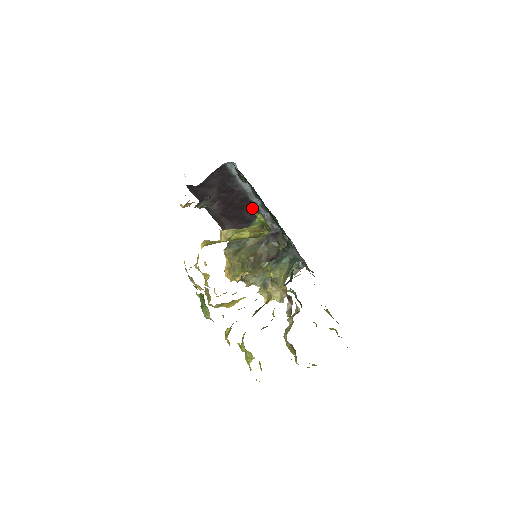
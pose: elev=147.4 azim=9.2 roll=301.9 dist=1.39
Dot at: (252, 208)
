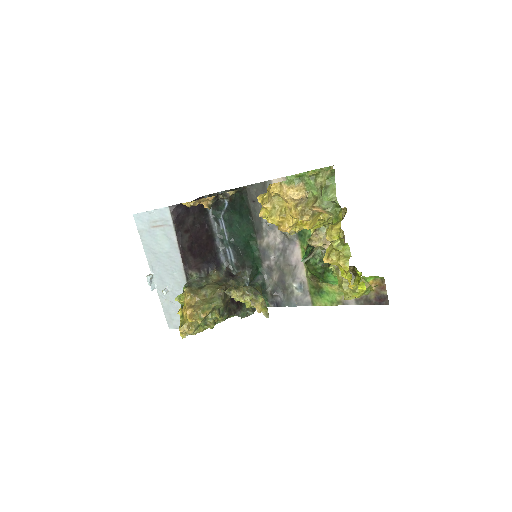
Dot at: (214, 248)
